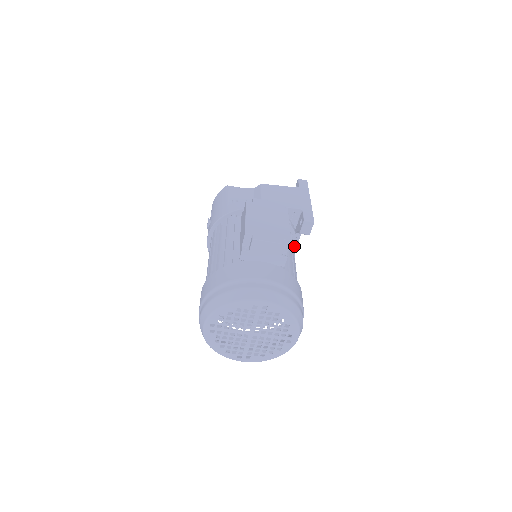
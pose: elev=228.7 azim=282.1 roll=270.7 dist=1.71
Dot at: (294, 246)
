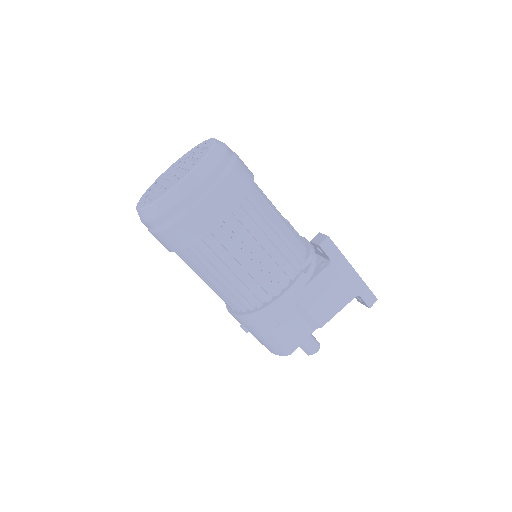
Dot at: occluded
